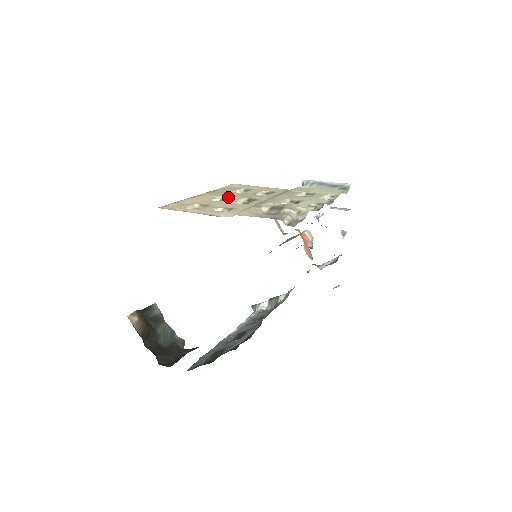
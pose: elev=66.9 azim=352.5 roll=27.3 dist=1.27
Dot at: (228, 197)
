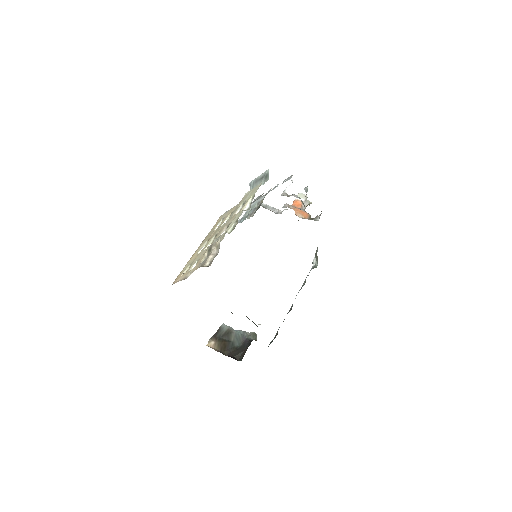
Dot at: occluded
